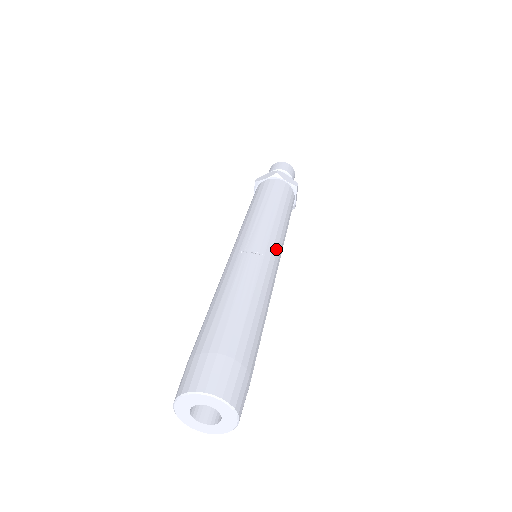
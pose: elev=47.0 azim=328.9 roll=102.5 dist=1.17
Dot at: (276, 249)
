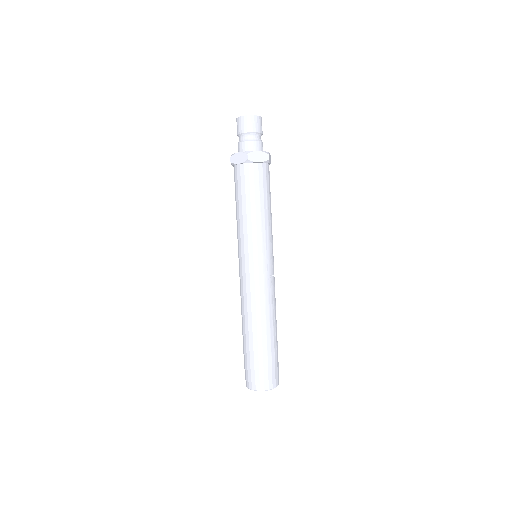
Dot at: occluded
